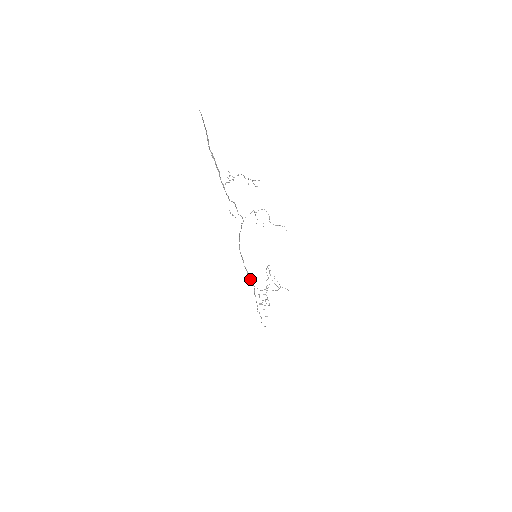
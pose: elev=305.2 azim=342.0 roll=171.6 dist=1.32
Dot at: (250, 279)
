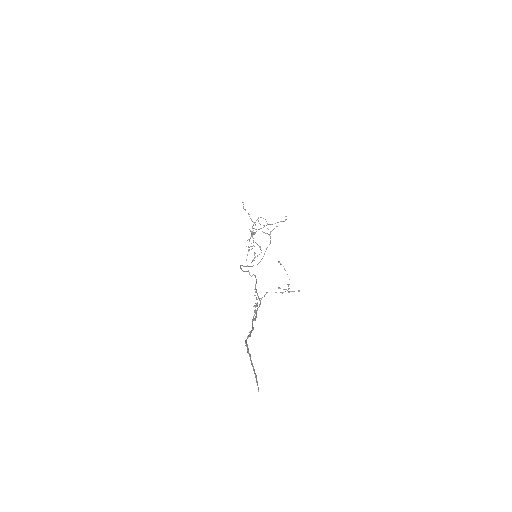
Dot at: (249, 266)
